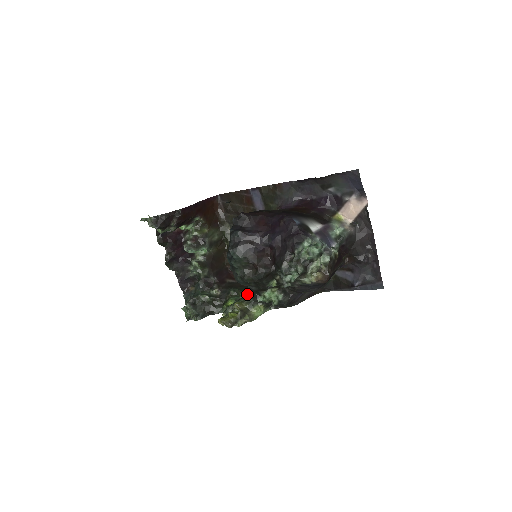
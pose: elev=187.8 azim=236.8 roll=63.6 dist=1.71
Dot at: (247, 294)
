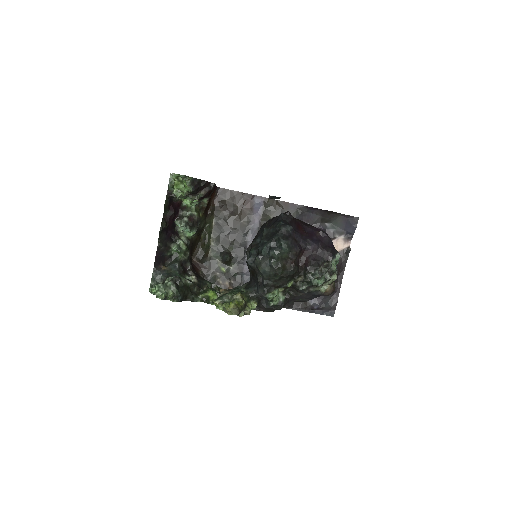
Dot at: (238, 289)
